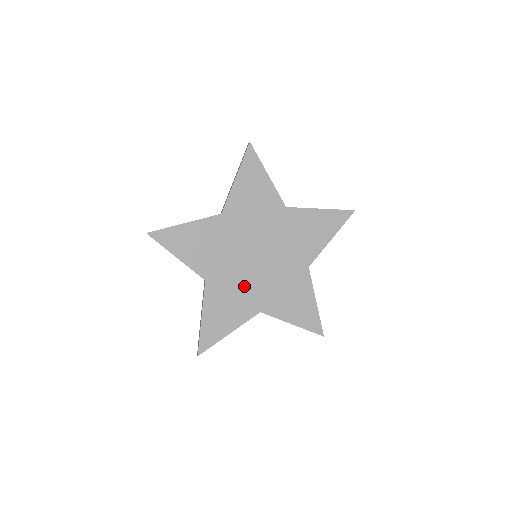
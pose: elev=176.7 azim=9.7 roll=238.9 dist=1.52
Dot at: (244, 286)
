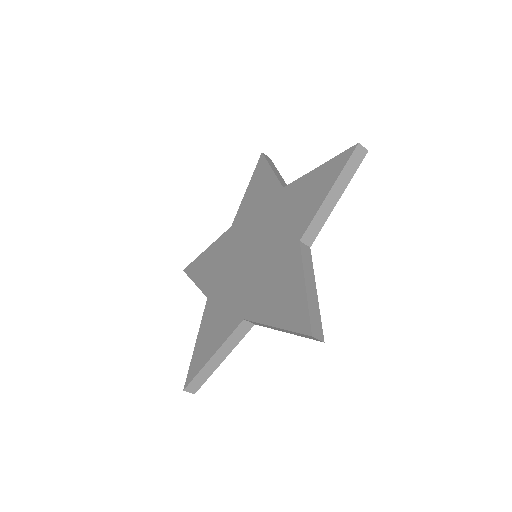
Dot at: (235, 292)
